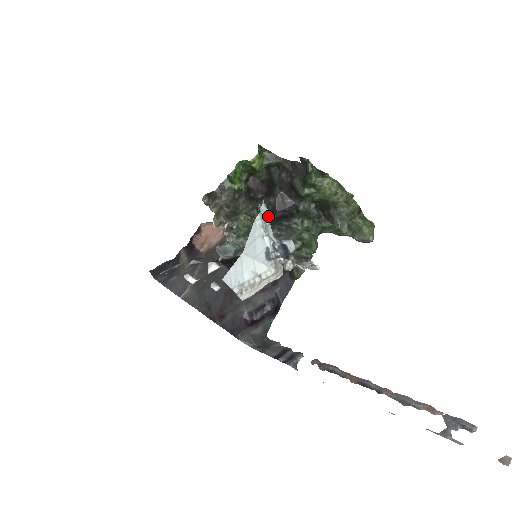
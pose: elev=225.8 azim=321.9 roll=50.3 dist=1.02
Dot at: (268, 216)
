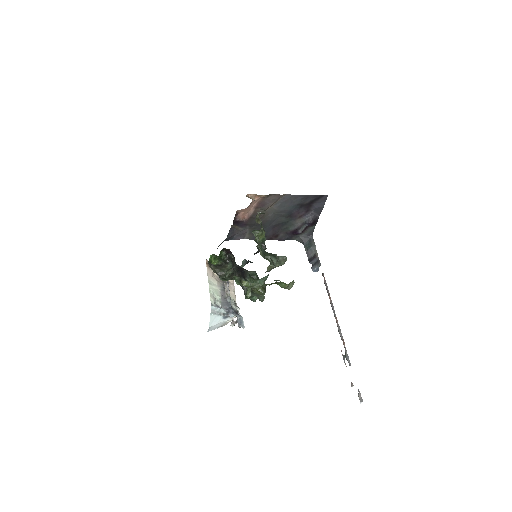
Dot at: (237, 272)
